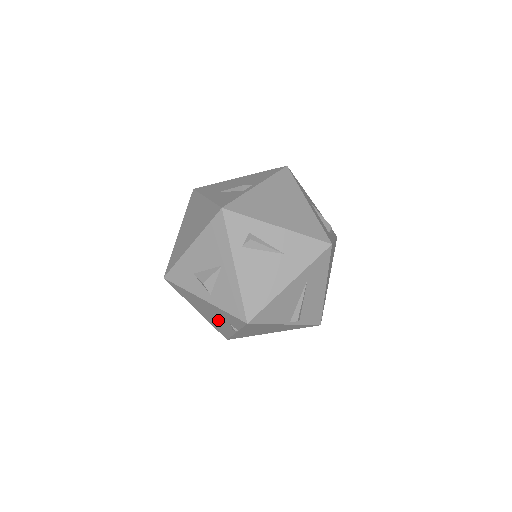
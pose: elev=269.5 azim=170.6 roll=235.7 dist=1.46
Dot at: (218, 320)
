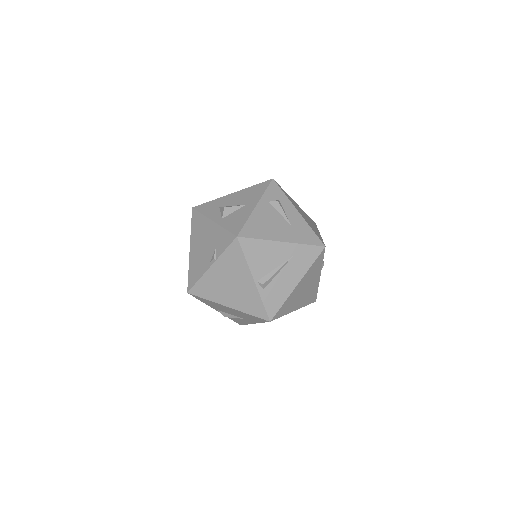
Dot at: (204, 253)
